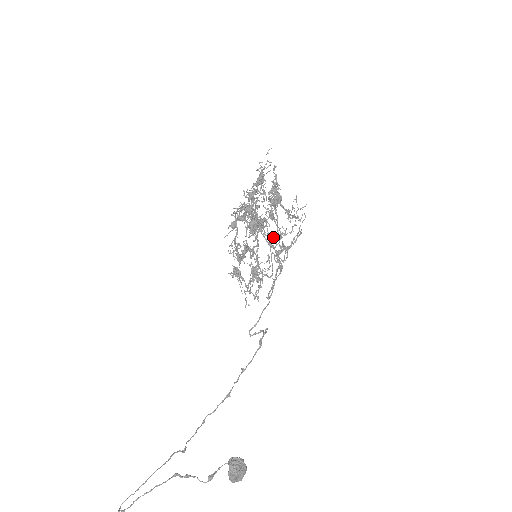
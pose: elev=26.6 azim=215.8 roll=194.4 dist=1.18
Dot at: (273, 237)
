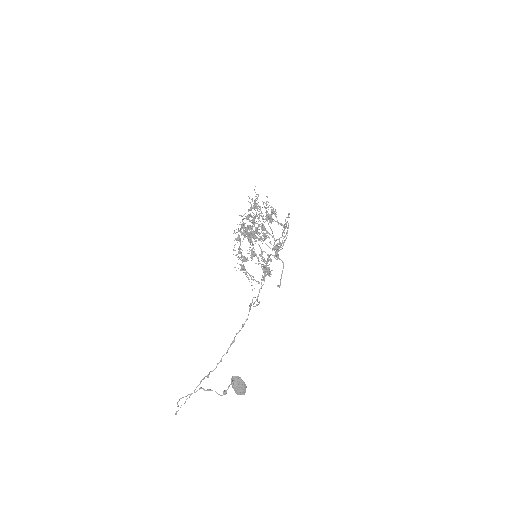
Dot at: (276, 244)
